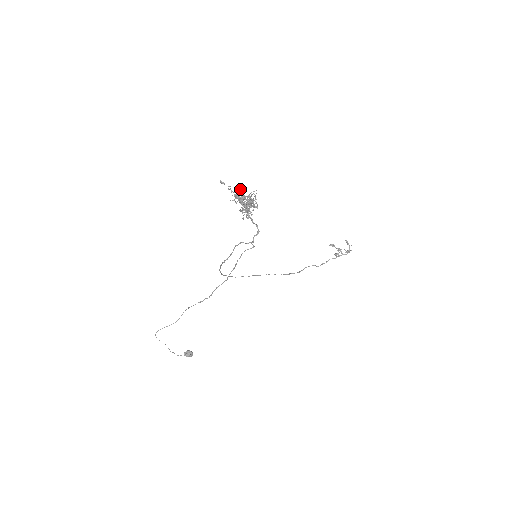
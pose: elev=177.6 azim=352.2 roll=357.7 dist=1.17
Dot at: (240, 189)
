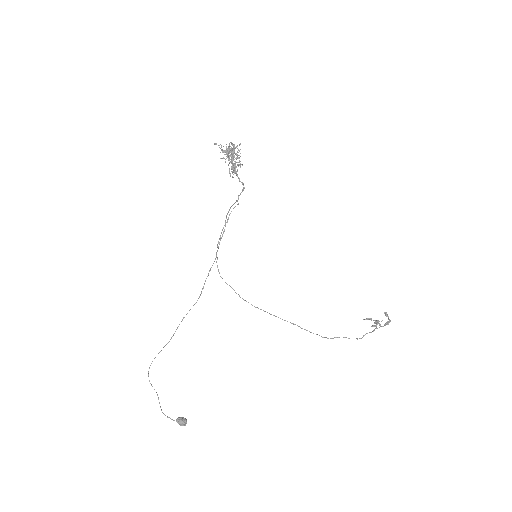
Dot at: (228, 146)
